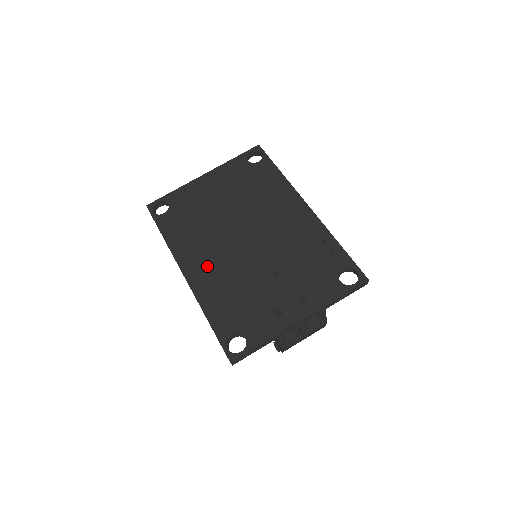
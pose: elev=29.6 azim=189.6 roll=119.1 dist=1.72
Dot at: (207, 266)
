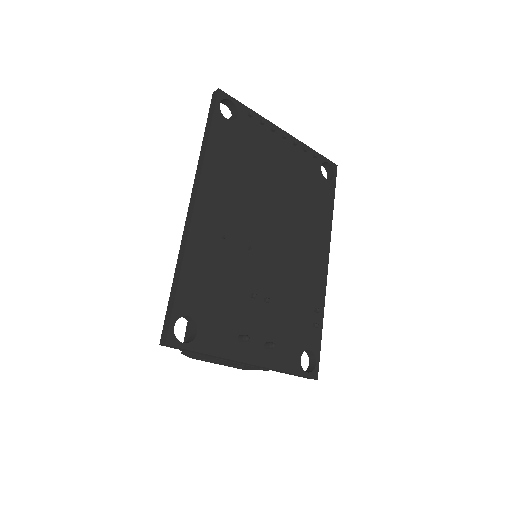
Dot at: (221, 221)
